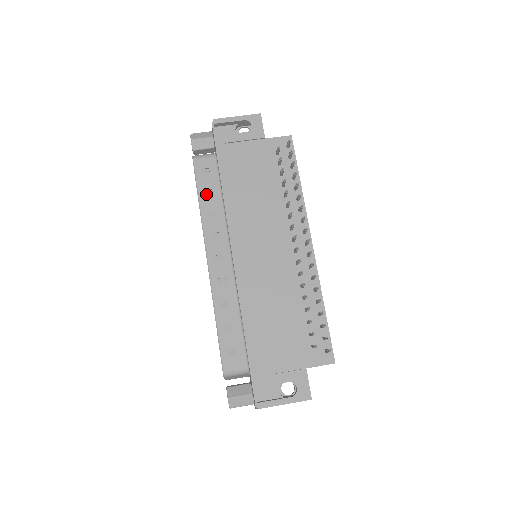
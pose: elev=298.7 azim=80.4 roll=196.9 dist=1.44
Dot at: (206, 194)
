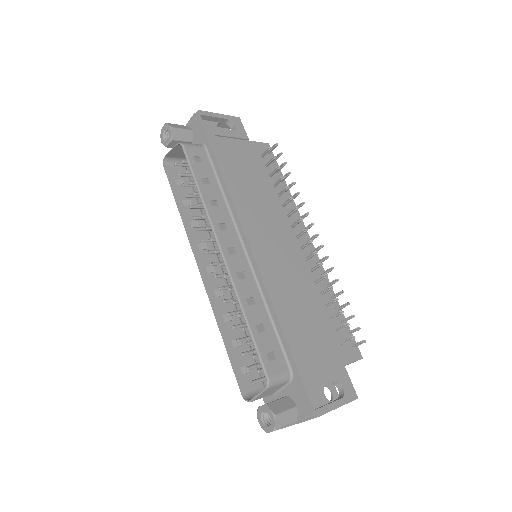
Dot at: (204, 182)
